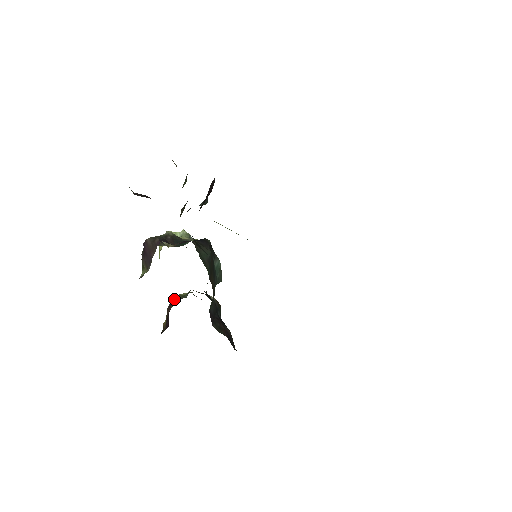
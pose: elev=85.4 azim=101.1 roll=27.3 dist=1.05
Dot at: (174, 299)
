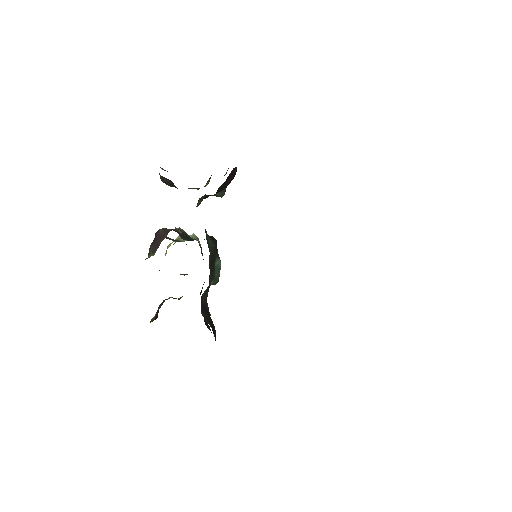
Dot at: occluded
